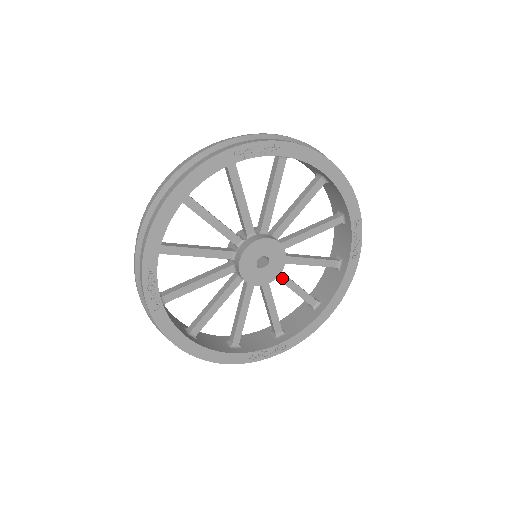
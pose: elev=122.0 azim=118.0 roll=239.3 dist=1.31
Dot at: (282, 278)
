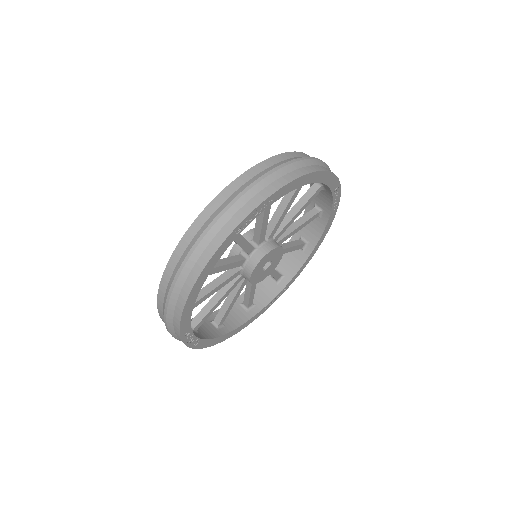
Dot at: occluded
